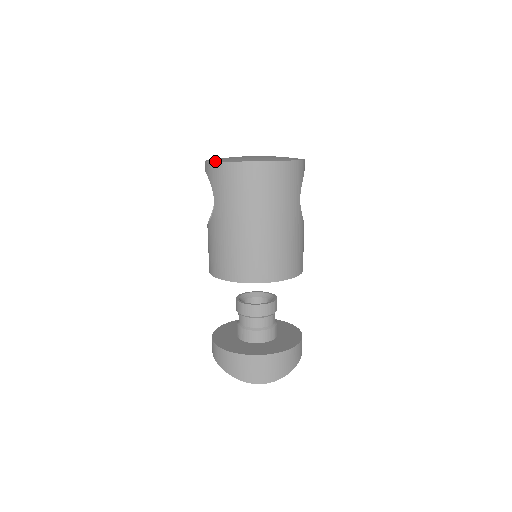
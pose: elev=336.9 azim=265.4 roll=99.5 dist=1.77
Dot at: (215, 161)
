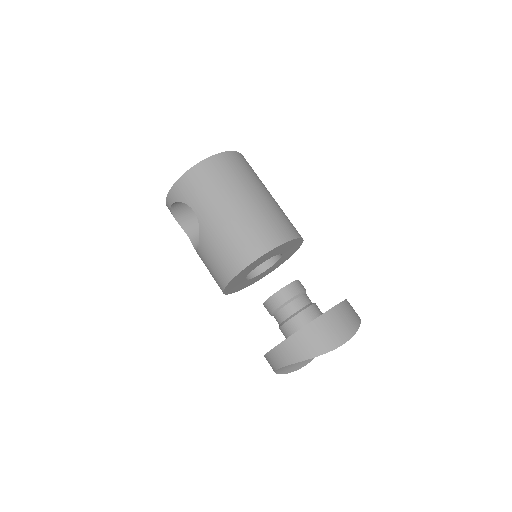
Dot at: (177, 180)
